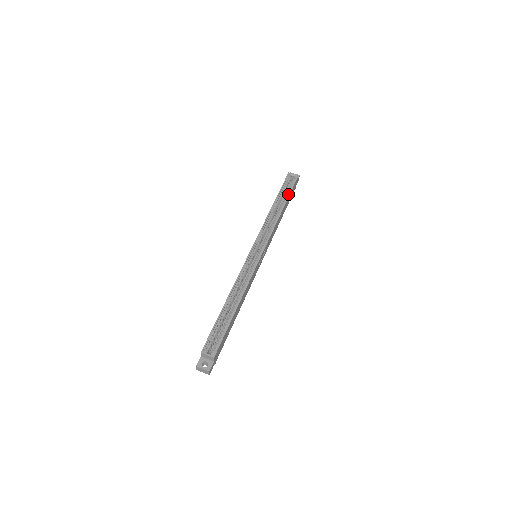
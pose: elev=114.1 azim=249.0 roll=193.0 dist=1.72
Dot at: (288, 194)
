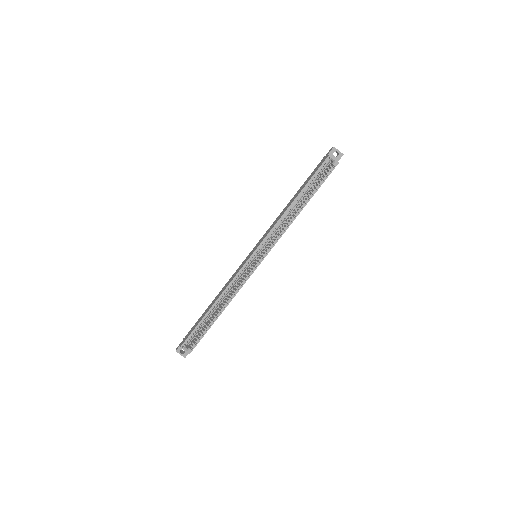
Dot at: (316, 189)
